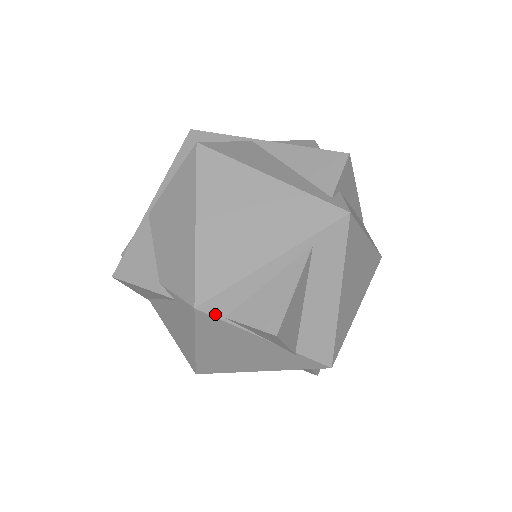
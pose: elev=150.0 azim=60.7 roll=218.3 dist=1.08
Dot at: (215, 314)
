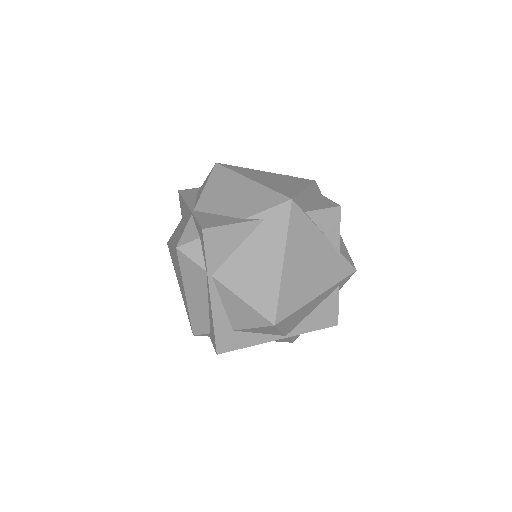
Dot at: (301, 208)
